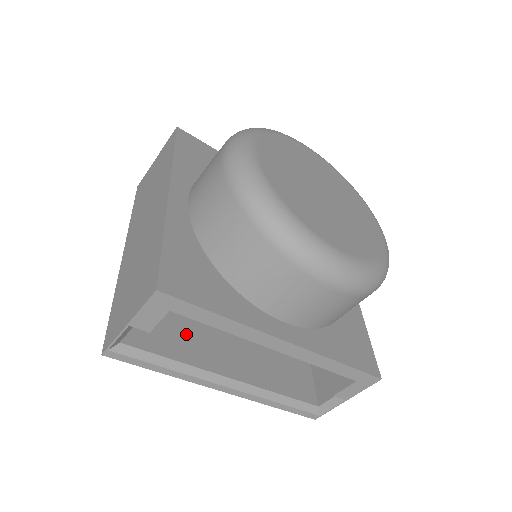
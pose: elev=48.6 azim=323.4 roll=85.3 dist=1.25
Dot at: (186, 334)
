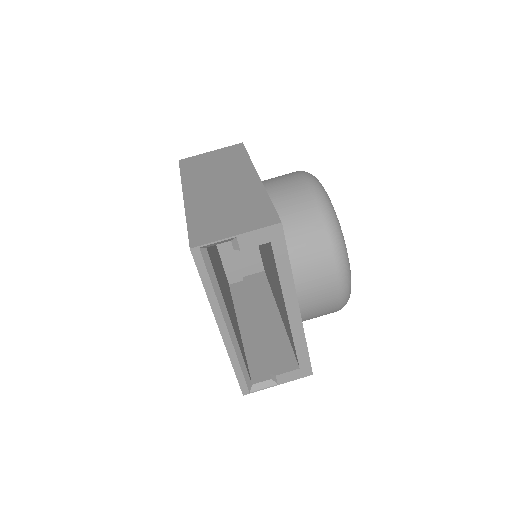
Dot at: occluded
